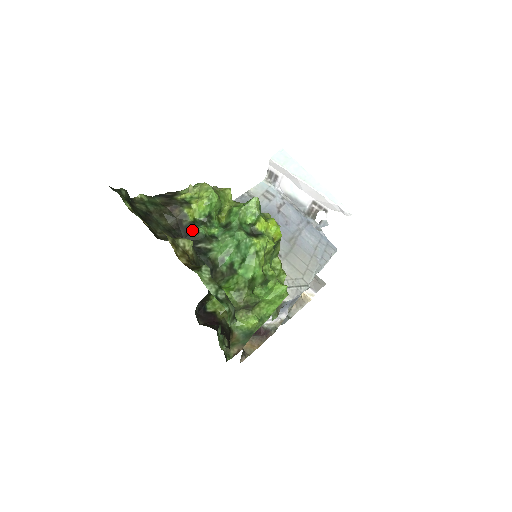
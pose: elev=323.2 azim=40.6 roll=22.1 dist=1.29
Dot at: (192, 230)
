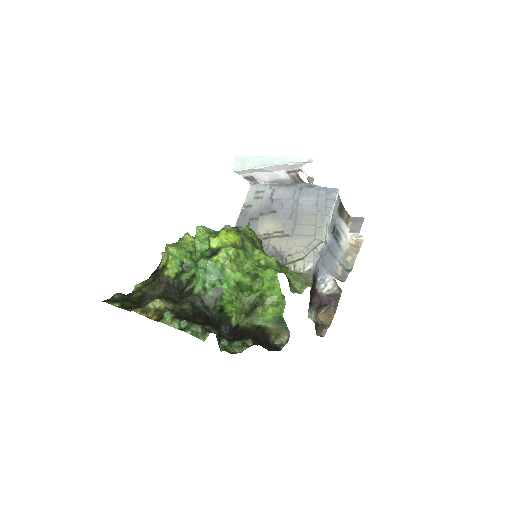
Dot at: (178, 283)
